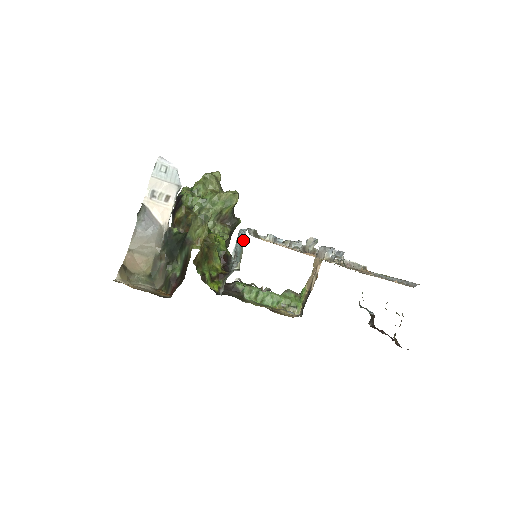
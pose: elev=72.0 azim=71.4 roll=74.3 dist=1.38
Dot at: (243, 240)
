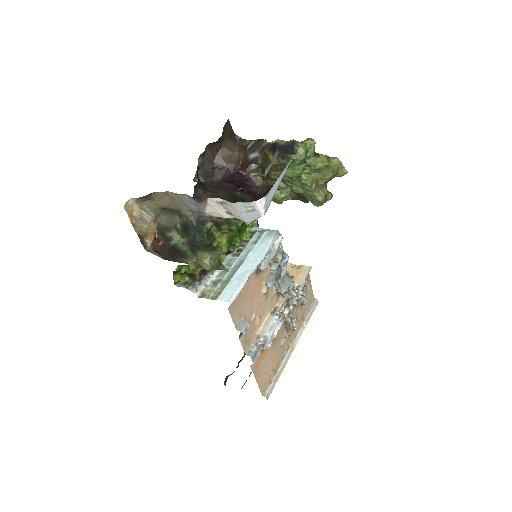
Dot at: (222, 296)
